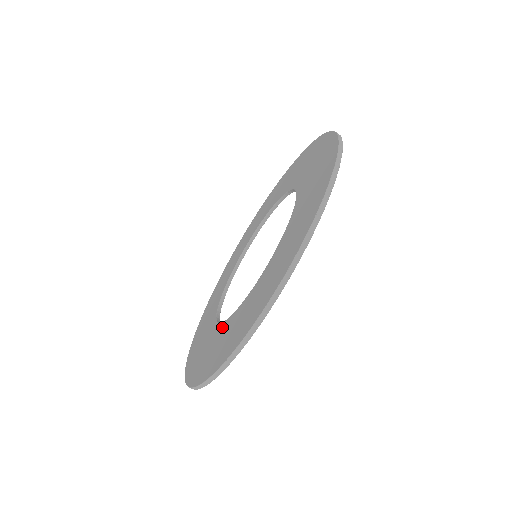
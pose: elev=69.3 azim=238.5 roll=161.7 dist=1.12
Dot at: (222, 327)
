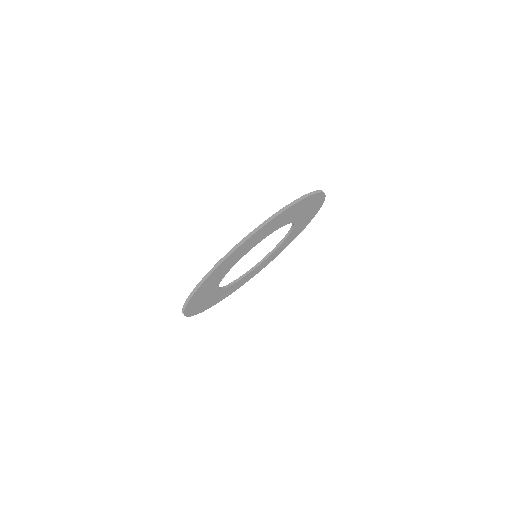
Dot at: occluded
